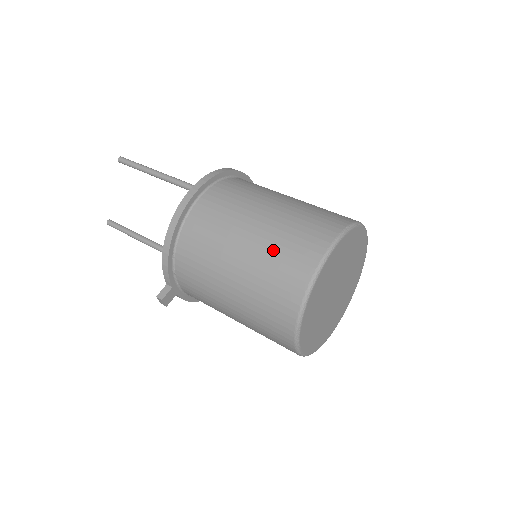
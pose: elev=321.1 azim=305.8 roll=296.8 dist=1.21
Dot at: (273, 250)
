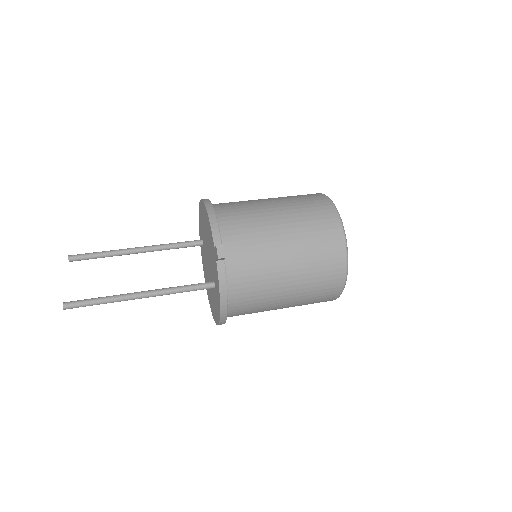
Dot at: (289, 196)
